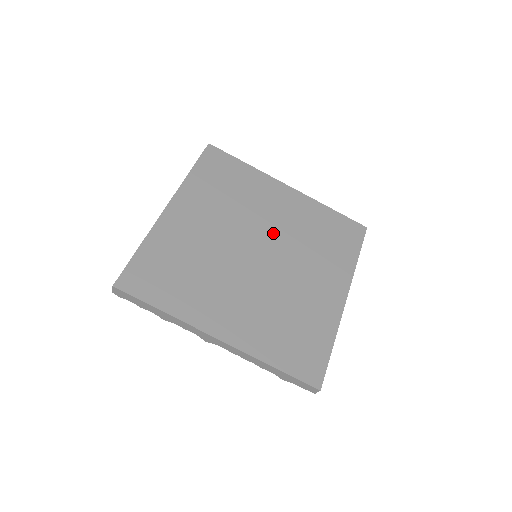
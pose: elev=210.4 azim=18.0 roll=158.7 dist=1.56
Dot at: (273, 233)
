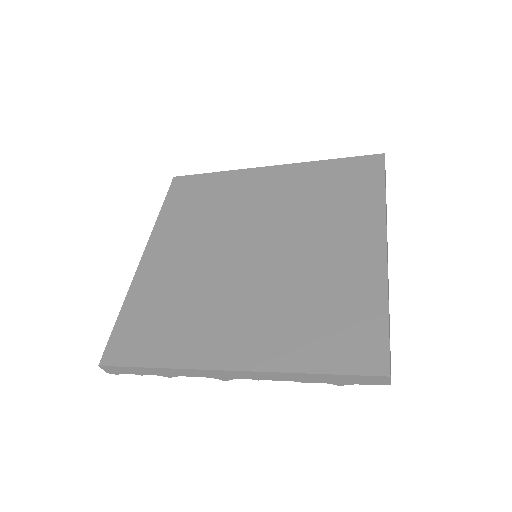
Dot at: (266, 221)
